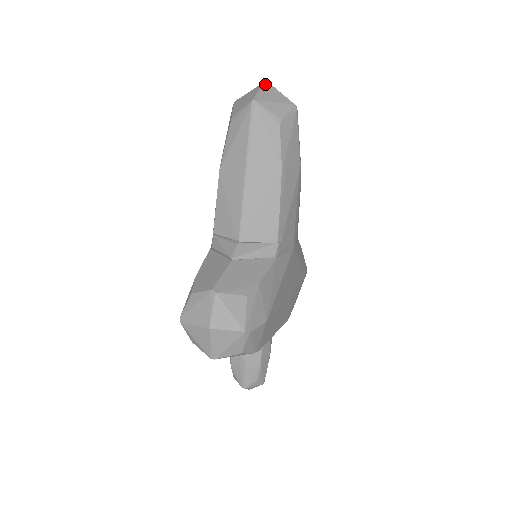
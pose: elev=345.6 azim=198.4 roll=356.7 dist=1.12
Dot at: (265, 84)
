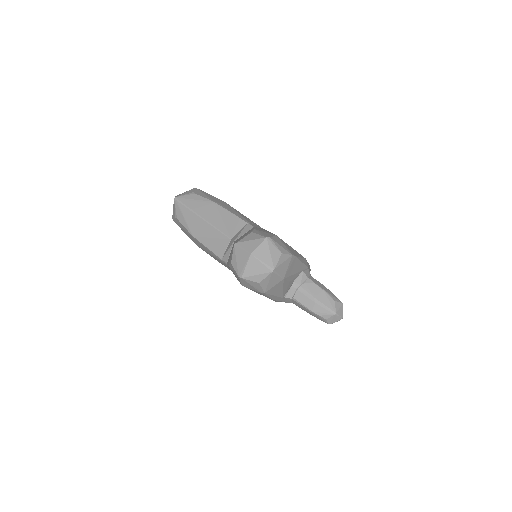
Dot at: occluded
